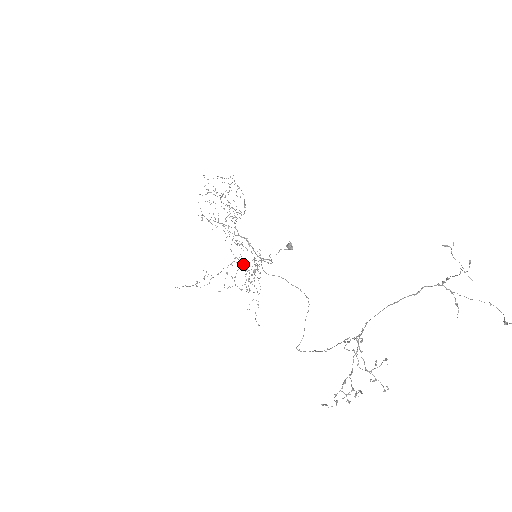
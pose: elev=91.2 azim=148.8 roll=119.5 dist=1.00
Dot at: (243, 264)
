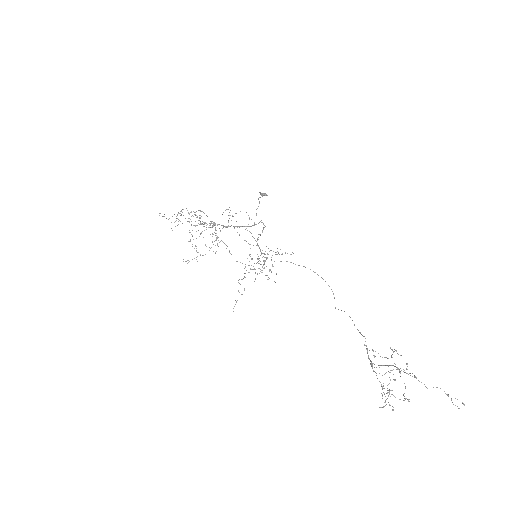
Dot at: (249, 244)
